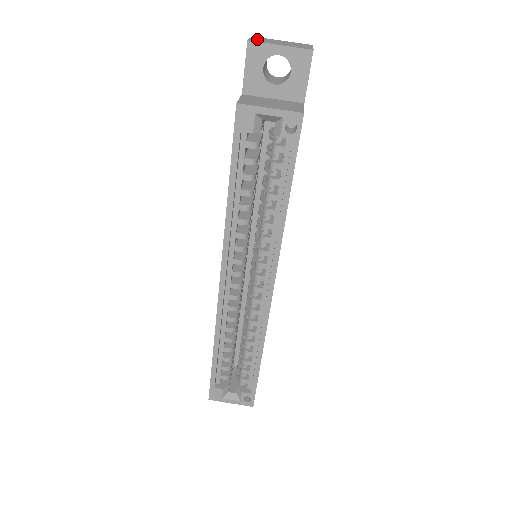
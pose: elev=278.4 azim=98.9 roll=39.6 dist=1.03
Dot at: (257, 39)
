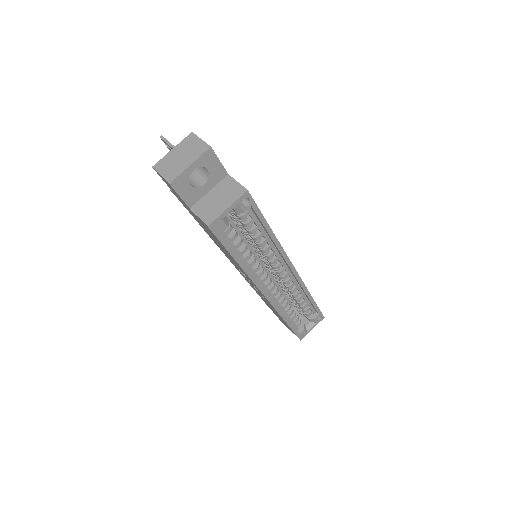
Dot at: (165, 171)
